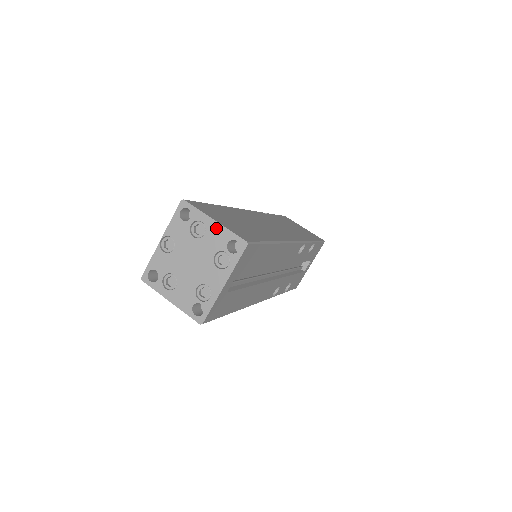
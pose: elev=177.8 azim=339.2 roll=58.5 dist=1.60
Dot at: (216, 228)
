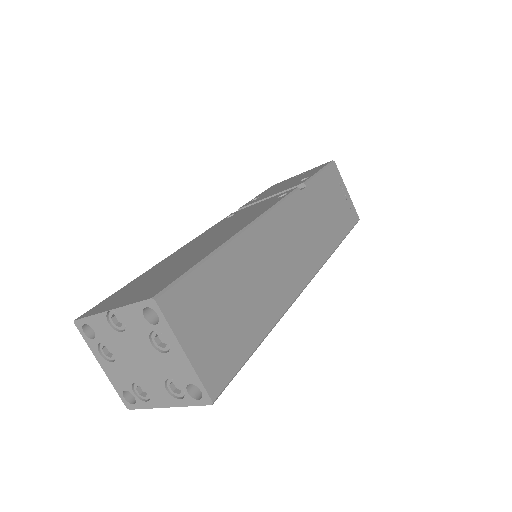
Dot at: (183, 361)
